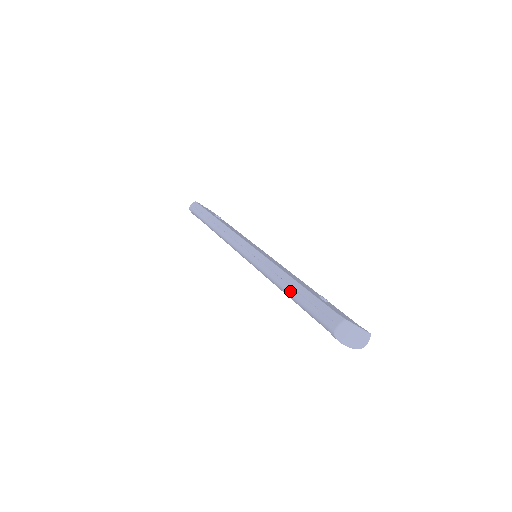
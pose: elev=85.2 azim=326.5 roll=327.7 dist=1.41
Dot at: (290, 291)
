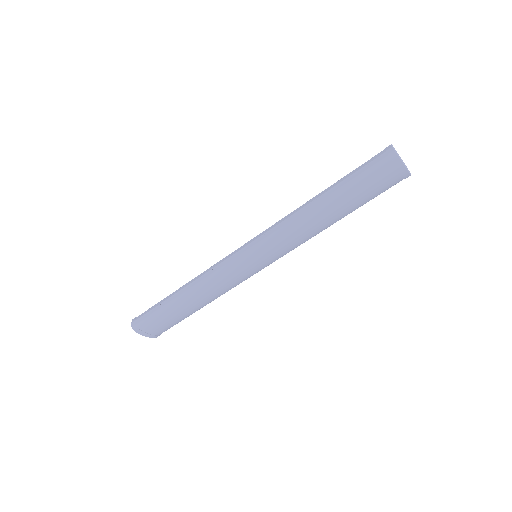
Dot at: (330, 193)
